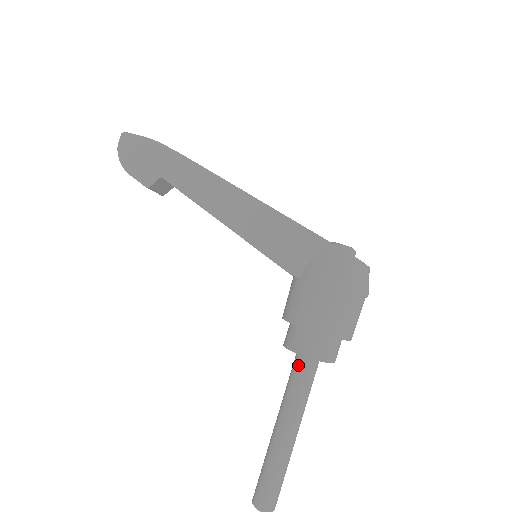
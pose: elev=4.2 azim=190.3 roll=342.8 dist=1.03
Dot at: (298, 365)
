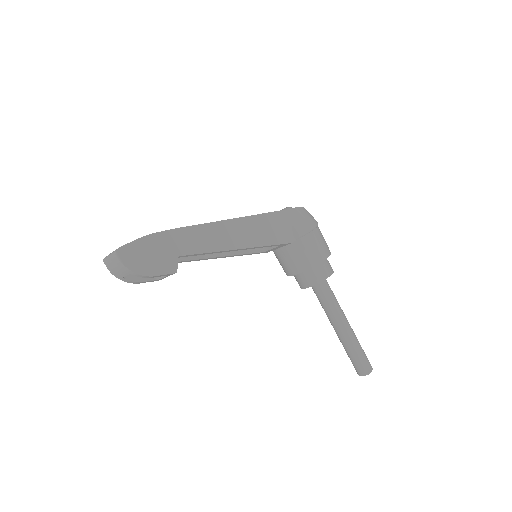
Dot at: (323, 288)
